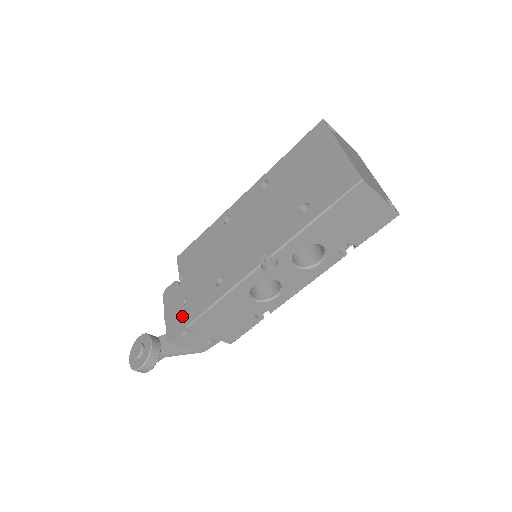
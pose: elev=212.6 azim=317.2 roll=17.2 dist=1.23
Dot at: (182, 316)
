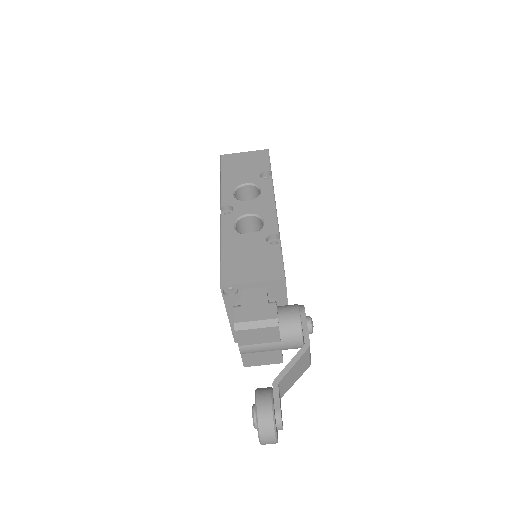
Dot at: occluded
